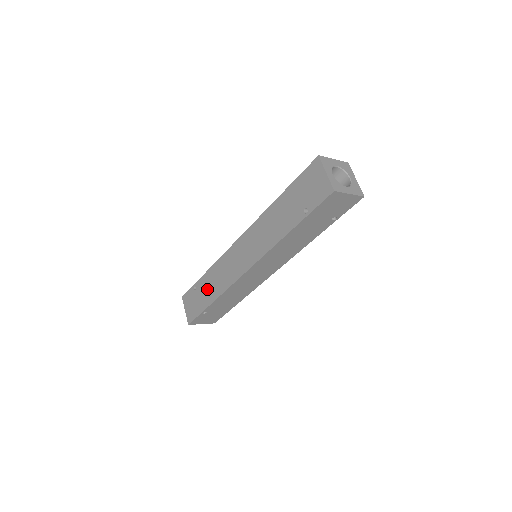
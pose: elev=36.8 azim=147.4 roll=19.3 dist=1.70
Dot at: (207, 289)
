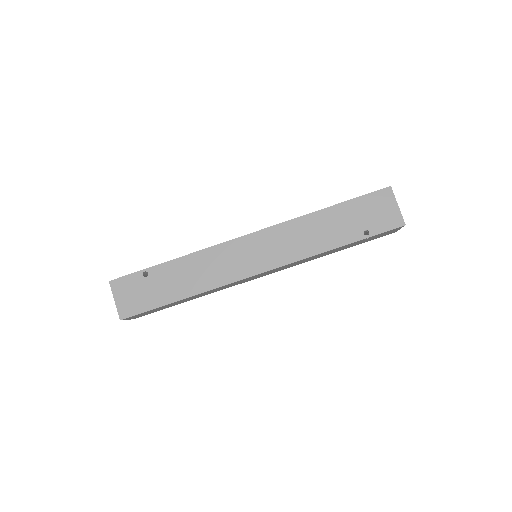
Dot at: occluded
